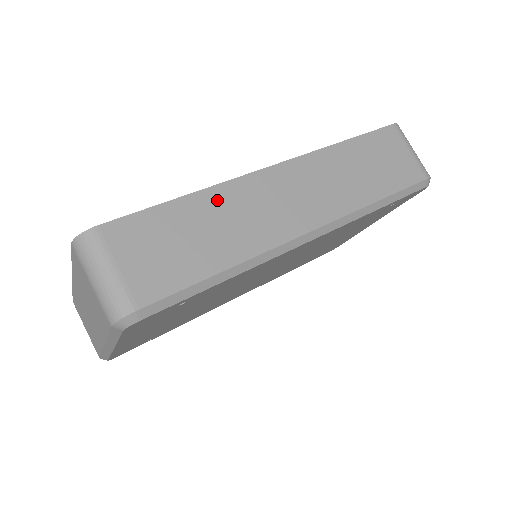
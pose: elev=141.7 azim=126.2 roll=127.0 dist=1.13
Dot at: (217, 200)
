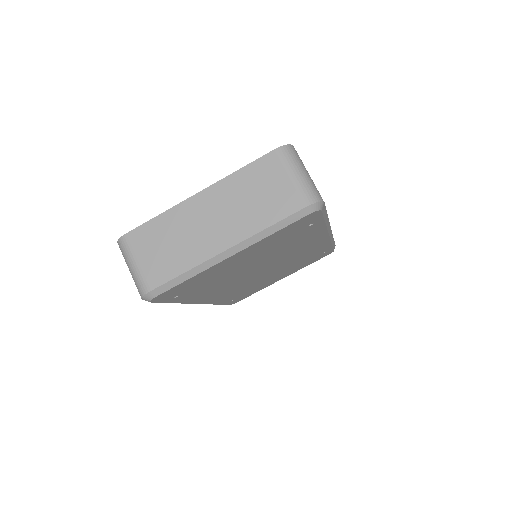
Dot at: occluded
